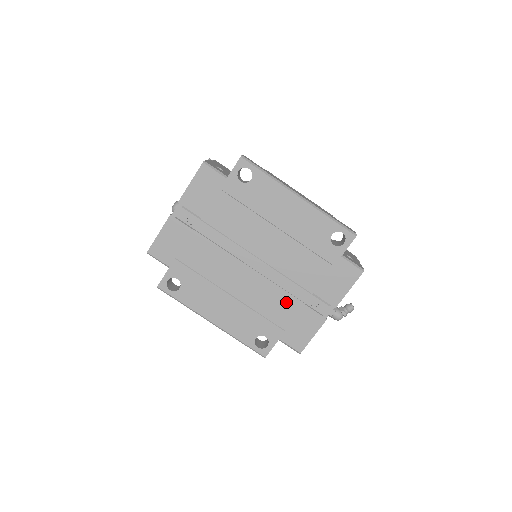
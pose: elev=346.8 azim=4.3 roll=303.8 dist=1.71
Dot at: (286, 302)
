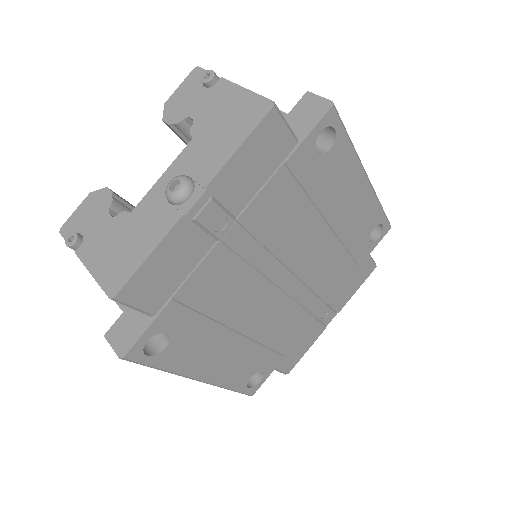
Dot at: (299, 322)
